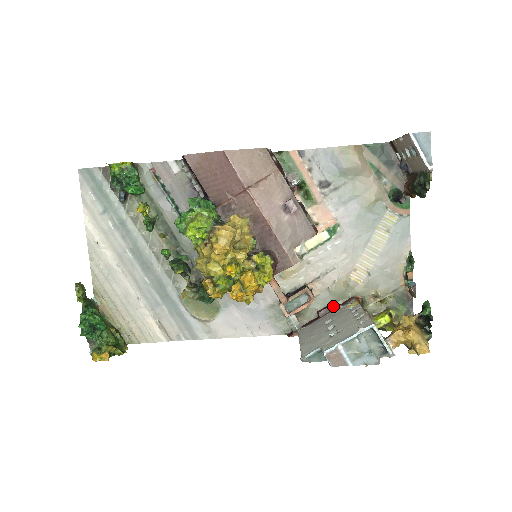
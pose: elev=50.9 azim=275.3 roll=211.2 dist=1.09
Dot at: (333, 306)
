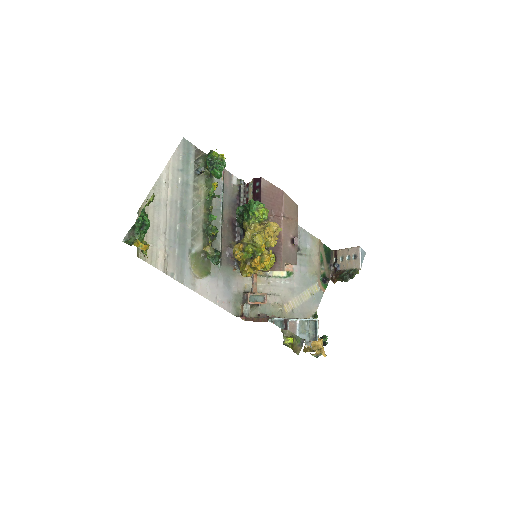
Dot at: (268, 316)
